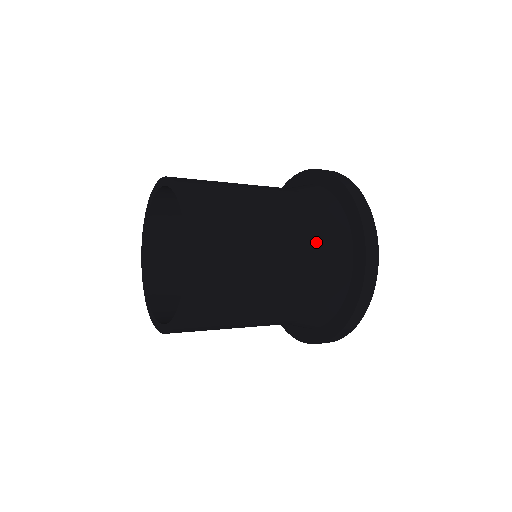
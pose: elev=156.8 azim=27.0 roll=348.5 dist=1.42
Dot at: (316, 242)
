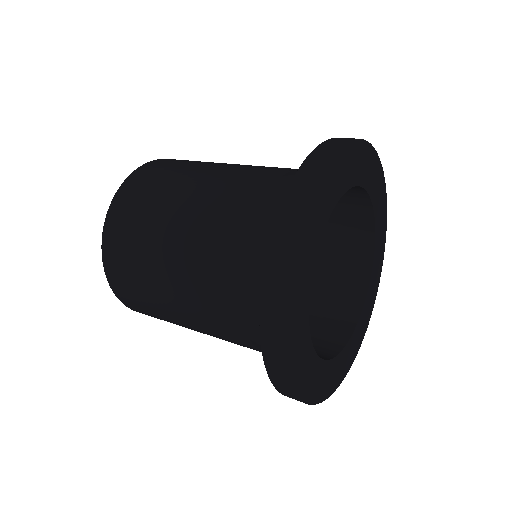
Dot at: (237, 233)
